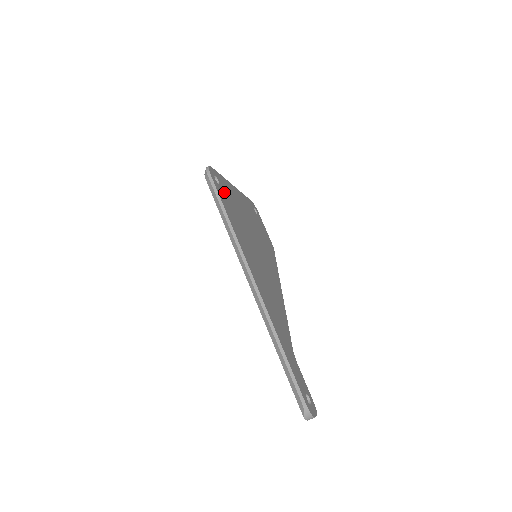
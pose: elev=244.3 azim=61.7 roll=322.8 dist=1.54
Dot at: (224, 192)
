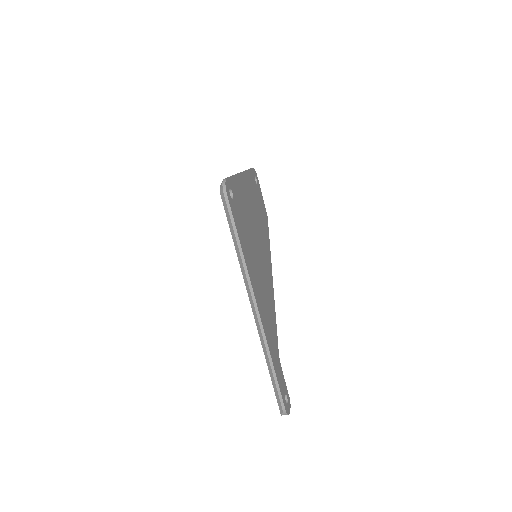
Dot at: (236, 204)
